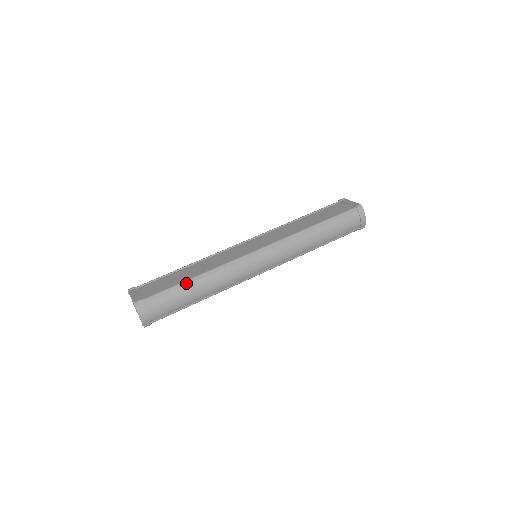
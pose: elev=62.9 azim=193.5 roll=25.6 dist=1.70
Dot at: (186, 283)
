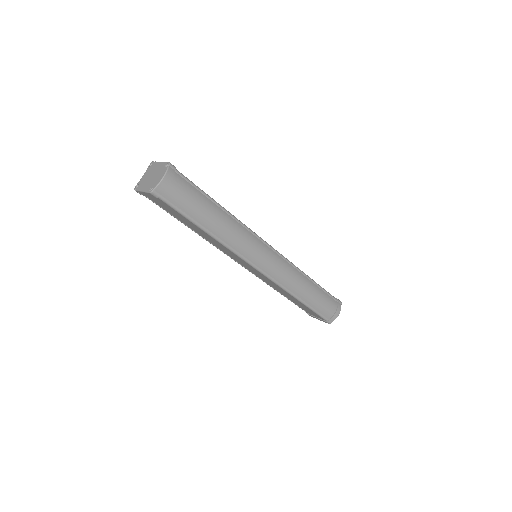
Dot at: (214, 201)
